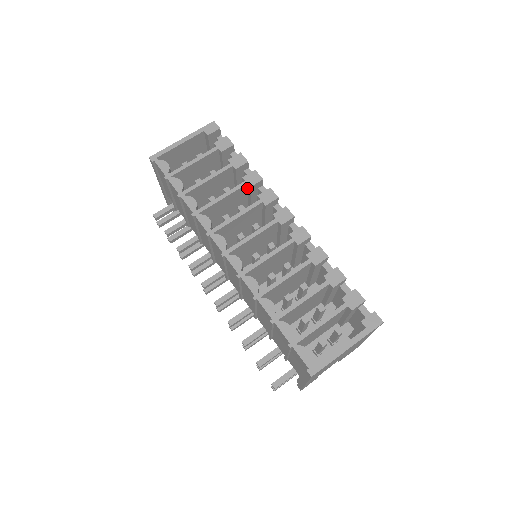
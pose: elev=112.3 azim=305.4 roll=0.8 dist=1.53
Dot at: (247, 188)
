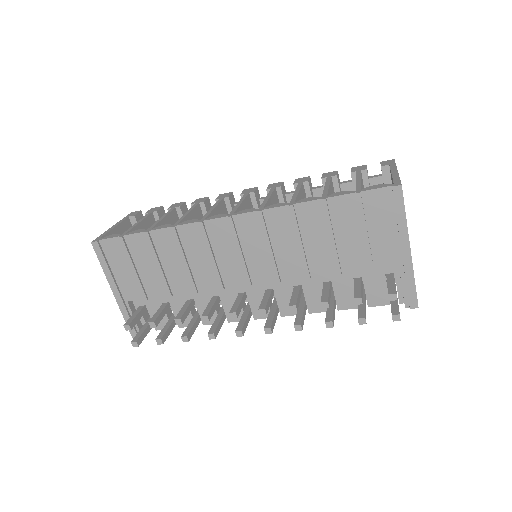
Dot at: (201, 211)
